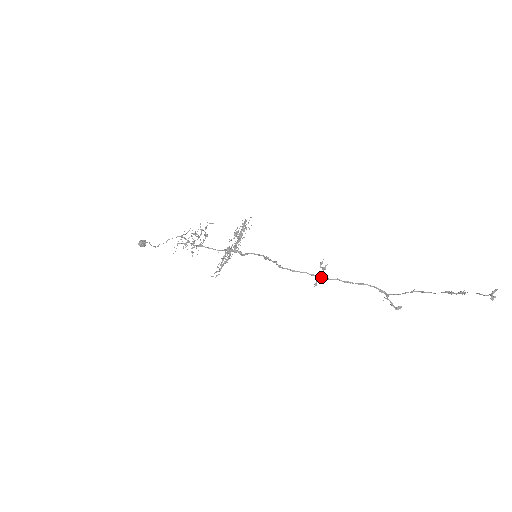
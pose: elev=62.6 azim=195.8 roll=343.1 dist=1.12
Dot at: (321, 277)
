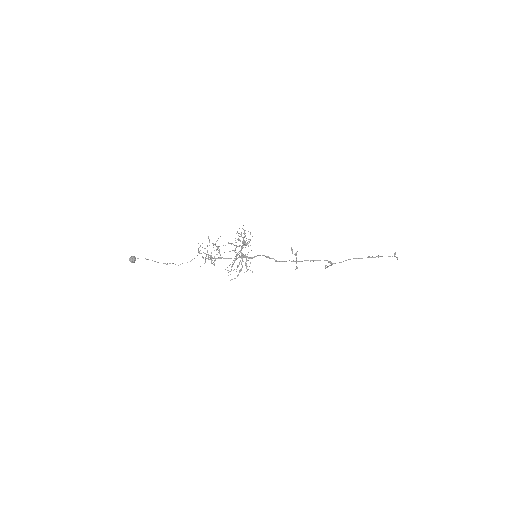
Dot at: (297, 261)
